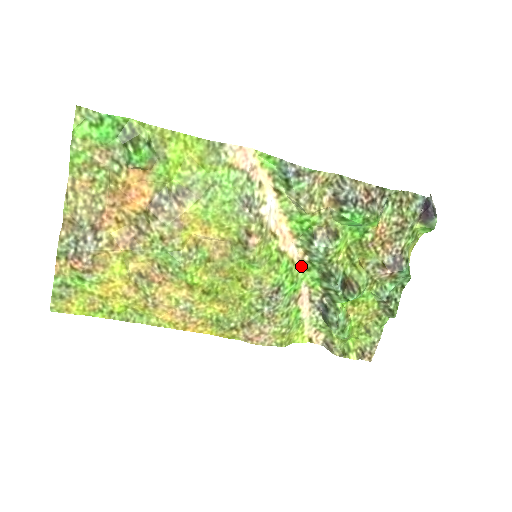
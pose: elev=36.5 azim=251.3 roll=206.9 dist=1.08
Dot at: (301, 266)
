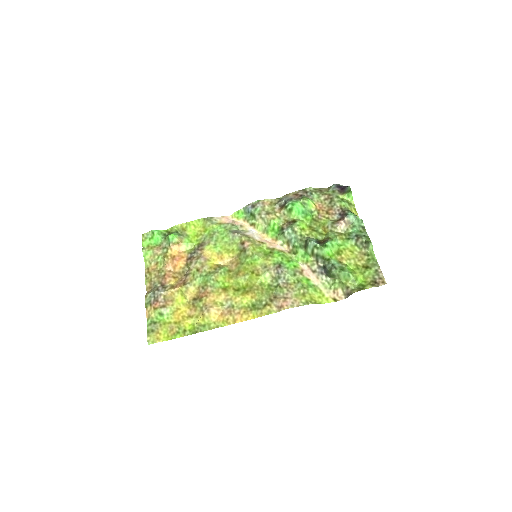
Dot at: (292, 254)
